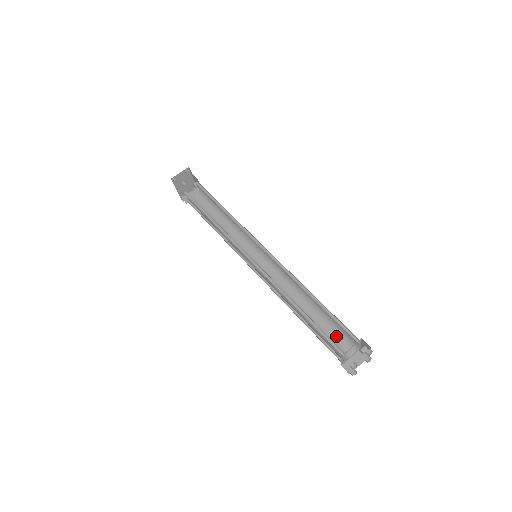
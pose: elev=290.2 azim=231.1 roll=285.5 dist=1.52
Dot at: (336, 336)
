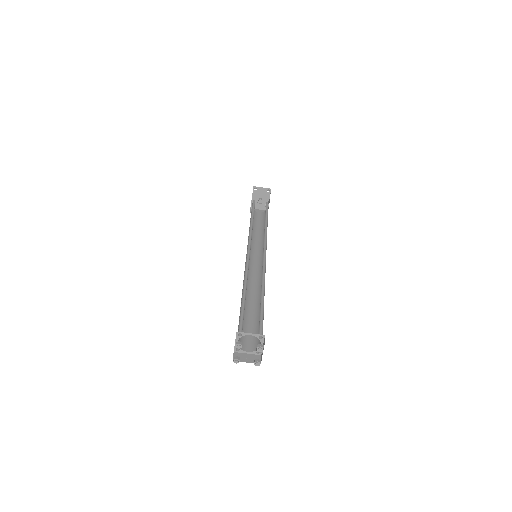
Dot at: occluded
